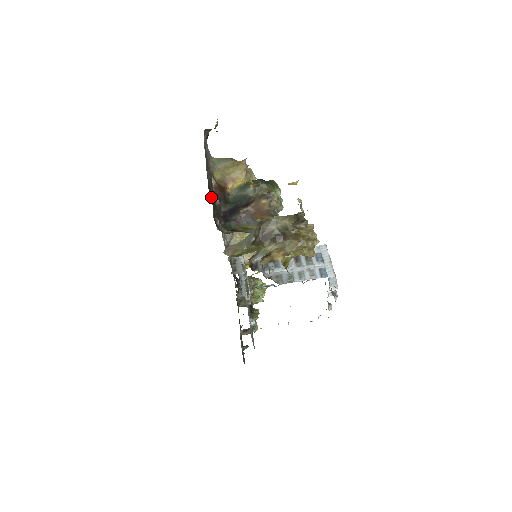
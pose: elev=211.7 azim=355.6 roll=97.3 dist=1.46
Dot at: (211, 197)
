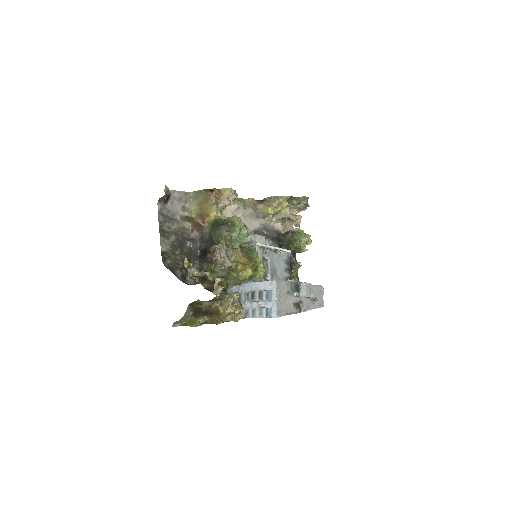
Dot at: (174, 261)
